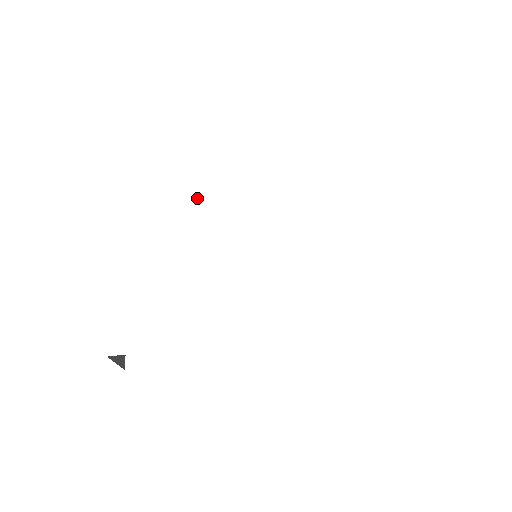
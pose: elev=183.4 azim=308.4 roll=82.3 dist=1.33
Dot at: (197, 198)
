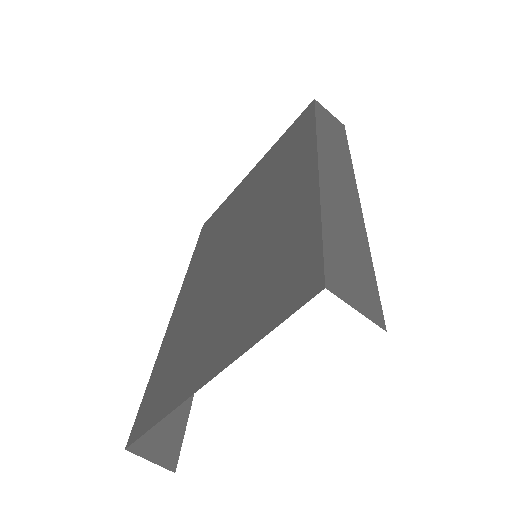
Dot at: occluded
